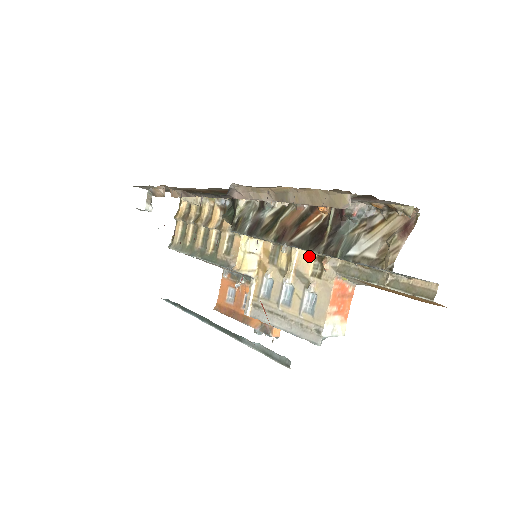
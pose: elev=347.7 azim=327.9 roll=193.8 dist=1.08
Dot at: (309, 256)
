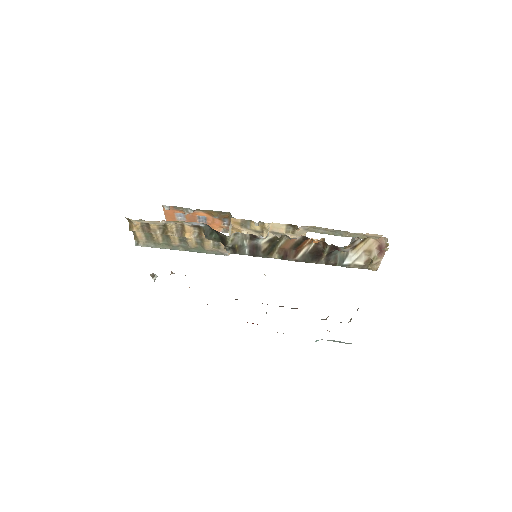
Dot at: (281, 225)
